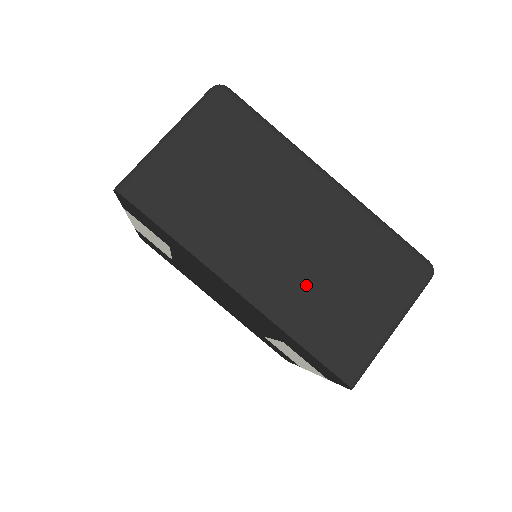
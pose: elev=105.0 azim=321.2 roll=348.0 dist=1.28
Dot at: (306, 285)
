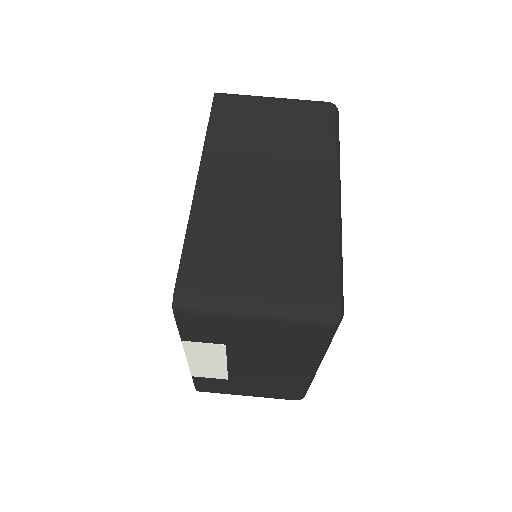
Dot at: (237, 219)
